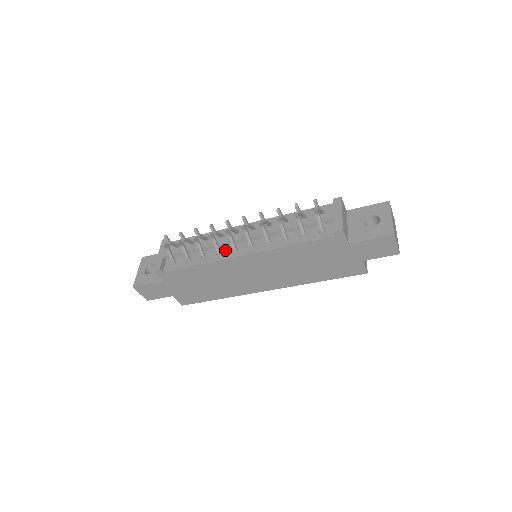
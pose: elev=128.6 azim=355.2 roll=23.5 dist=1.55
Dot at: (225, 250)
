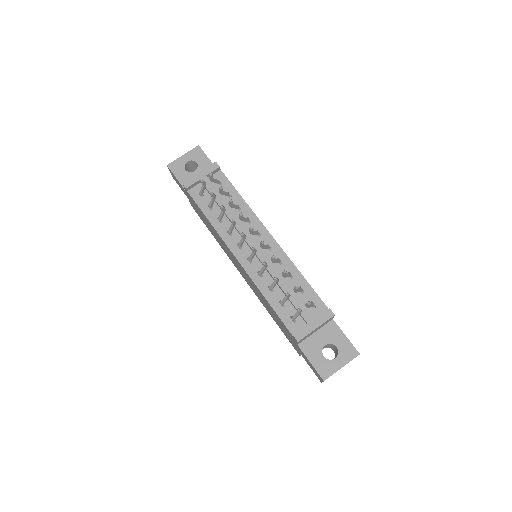
Dot at: (235, 236)
